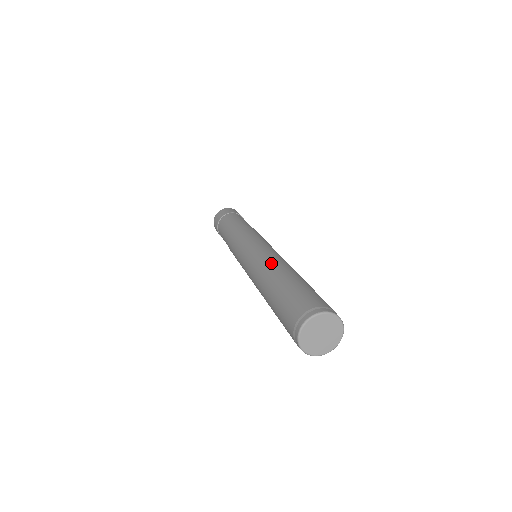
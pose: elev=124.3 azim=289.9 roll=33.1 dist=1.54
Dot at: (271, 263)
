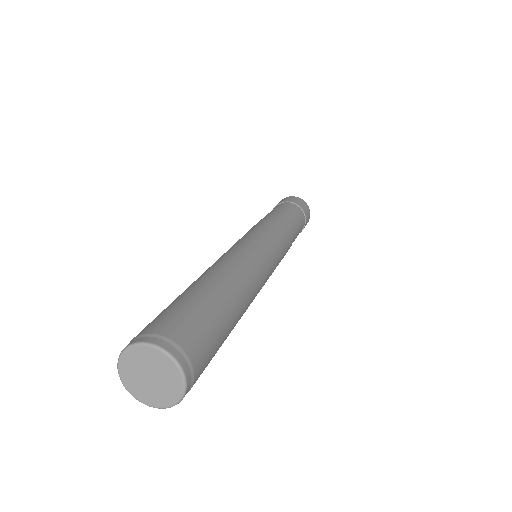
Dot at: (221, 263)
